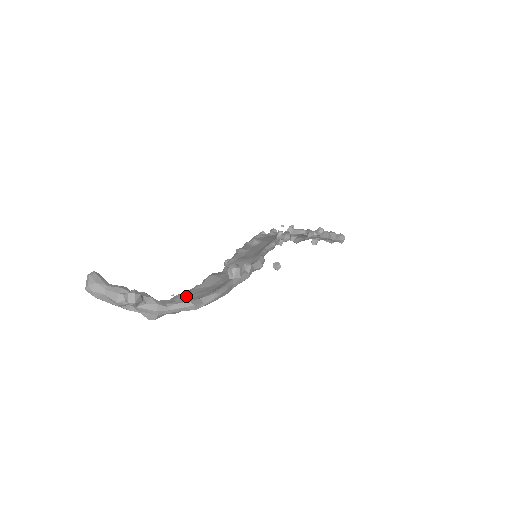
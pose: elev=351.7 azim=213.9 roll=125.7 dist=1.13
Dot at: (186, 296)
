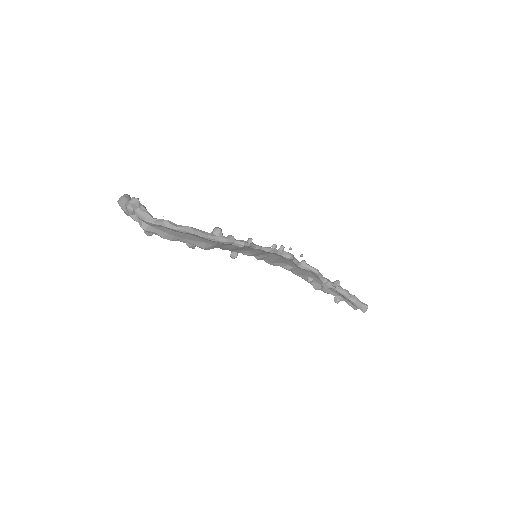
Dot at: occluded
